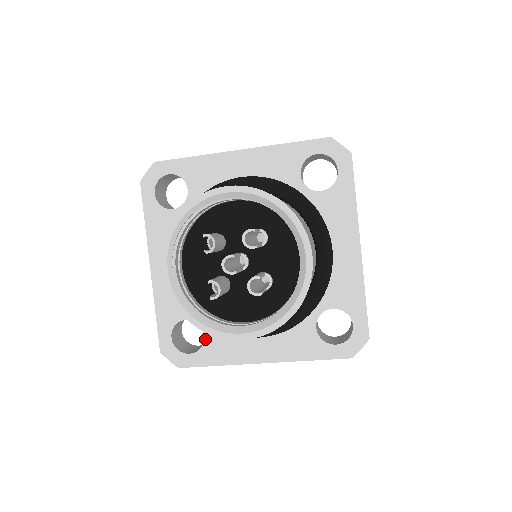
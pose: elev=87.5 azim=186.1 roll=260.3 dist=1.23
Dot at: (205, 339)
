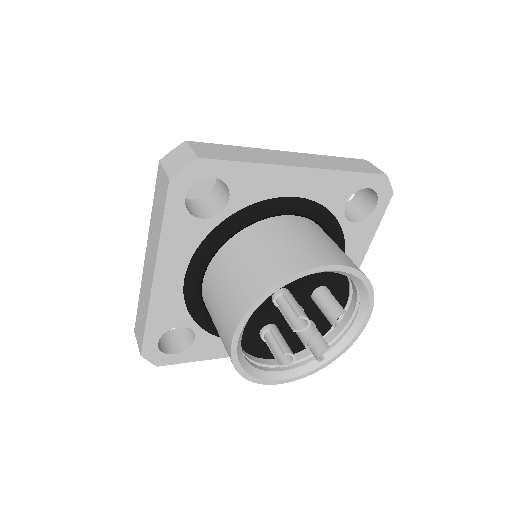
Dot at: (195, 342)
